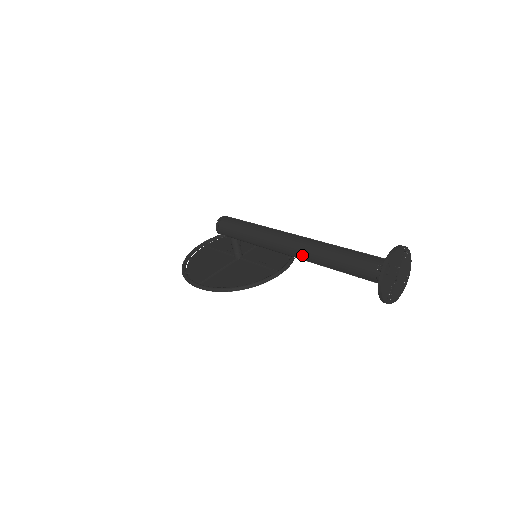
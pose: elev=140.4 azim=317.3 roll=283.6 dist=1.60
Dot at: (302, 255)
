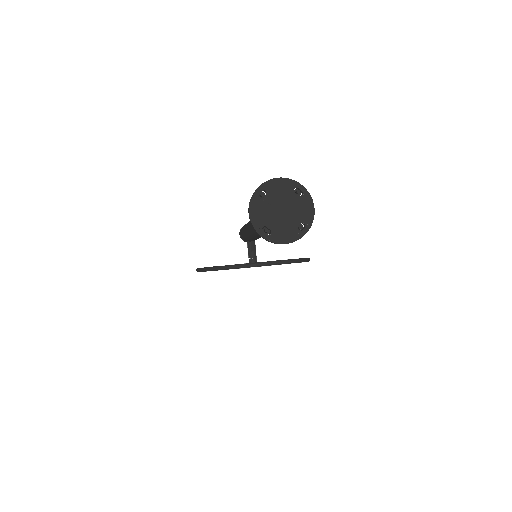
Dot at: occluded
